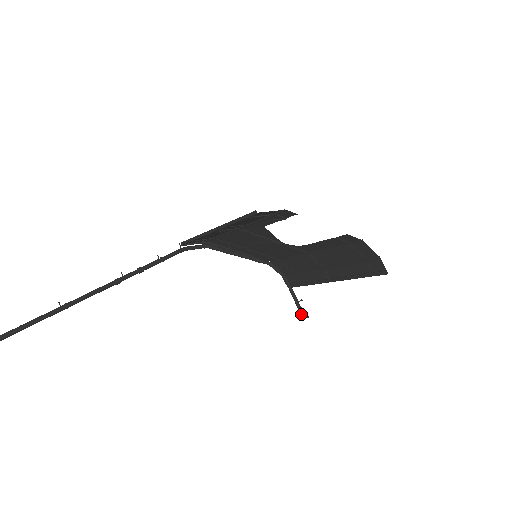
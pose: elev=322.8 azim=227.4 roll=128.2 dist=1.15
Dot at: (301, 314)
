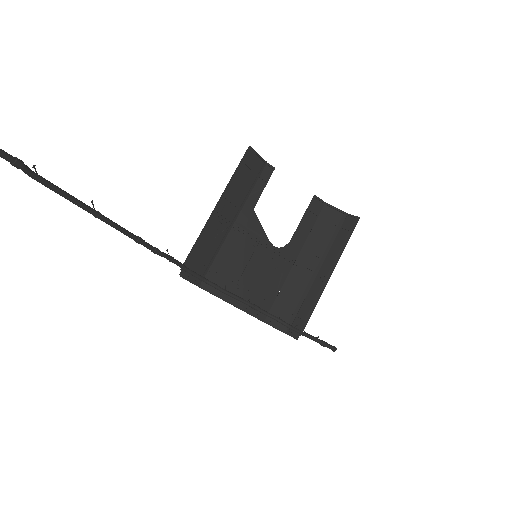
Dot at: (327, 345)
